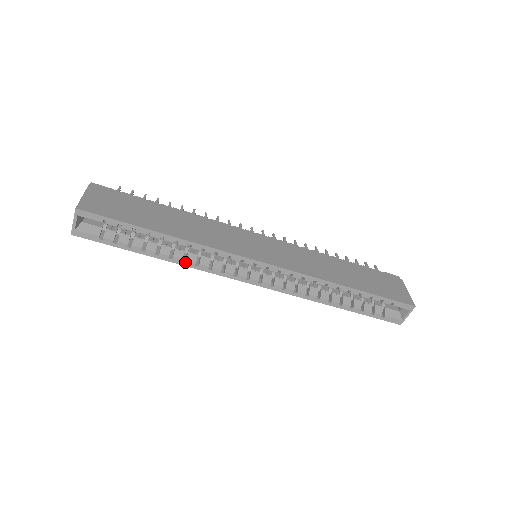
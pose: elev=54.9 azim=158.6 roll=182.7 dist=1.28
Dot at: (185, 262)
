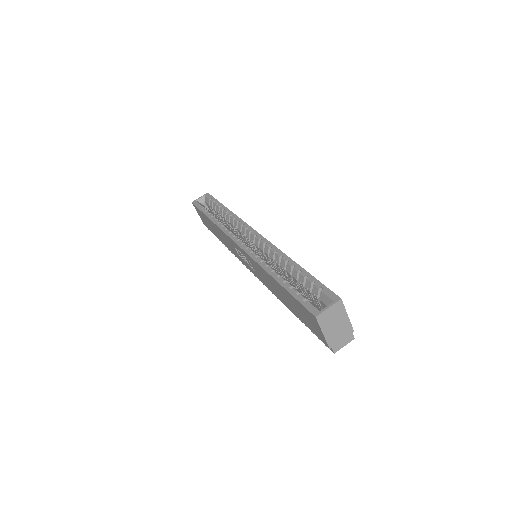
Dot at: (219, 224)
